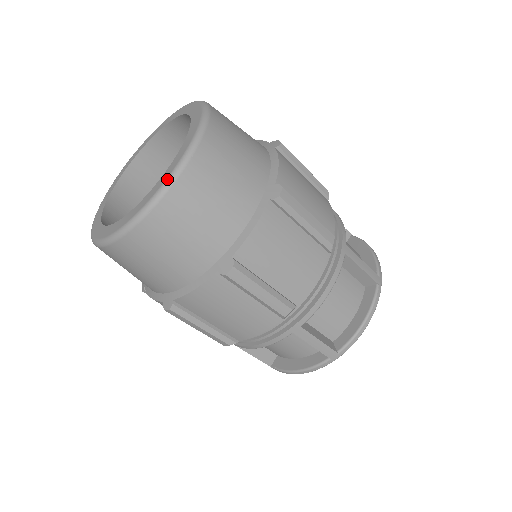
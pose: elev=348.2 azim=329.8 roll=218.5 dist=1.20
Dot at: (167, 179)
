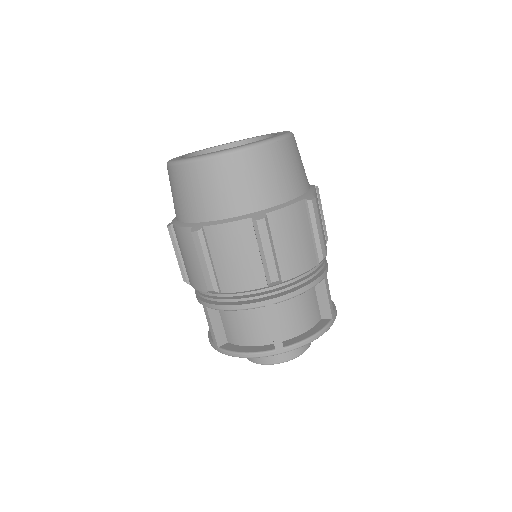
Dot at: (258, 142)
